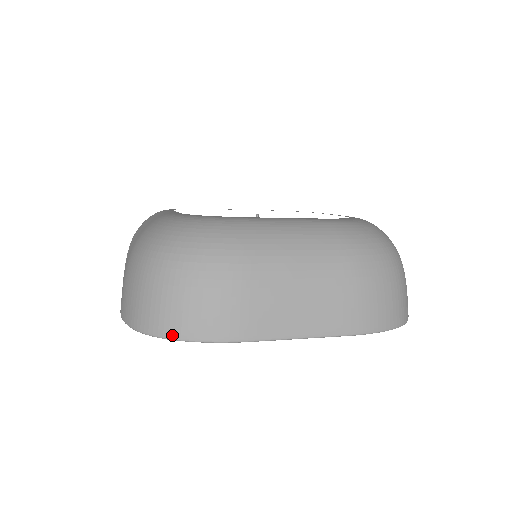
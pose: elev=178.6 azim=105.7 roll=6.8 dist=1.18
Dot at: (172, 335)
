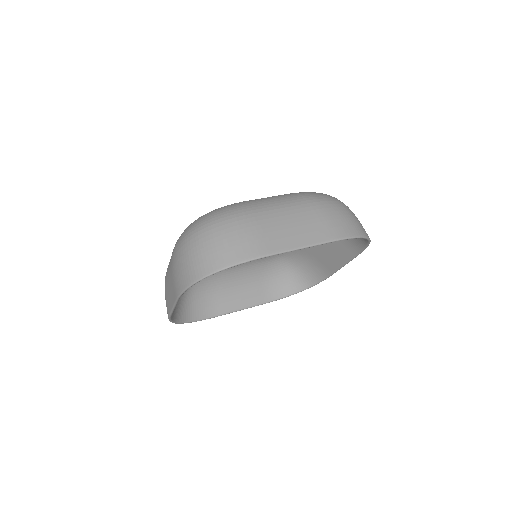
Dot at: (219, 267)
